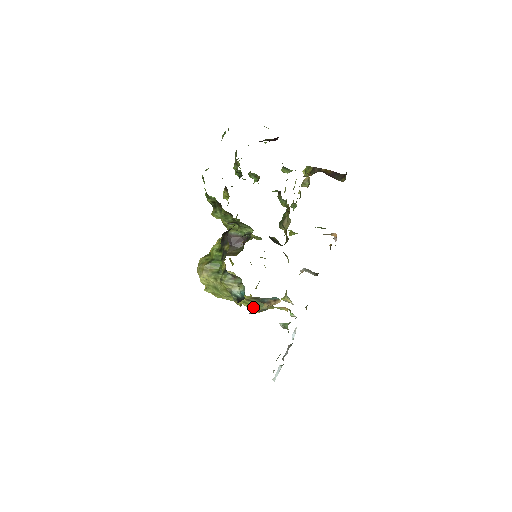
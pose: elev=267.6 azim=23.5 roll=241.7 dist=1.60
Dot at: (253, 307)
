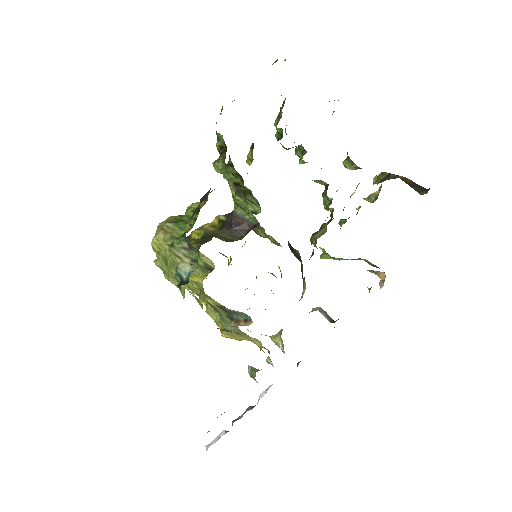
Dot at: (221, 325)
